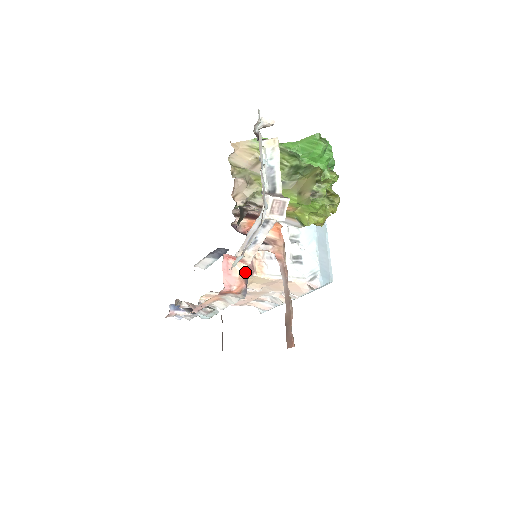
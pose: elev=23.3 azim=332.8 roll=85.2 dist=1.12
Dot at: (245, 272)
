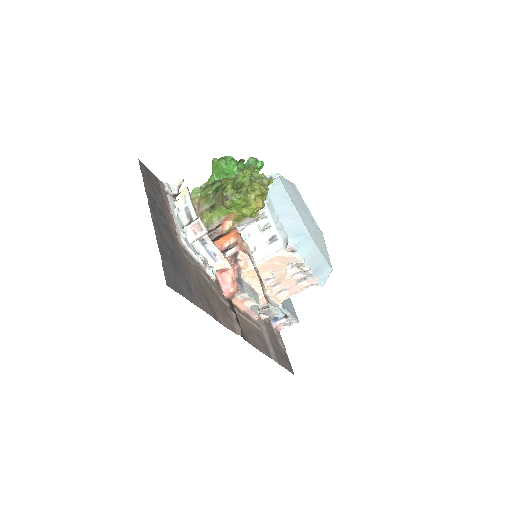
Dot at: (234, 274)
